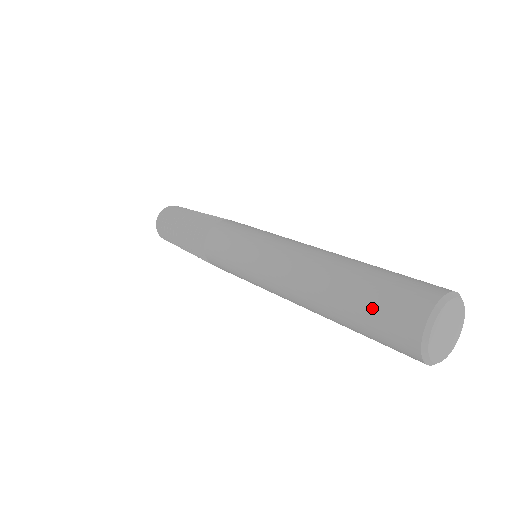
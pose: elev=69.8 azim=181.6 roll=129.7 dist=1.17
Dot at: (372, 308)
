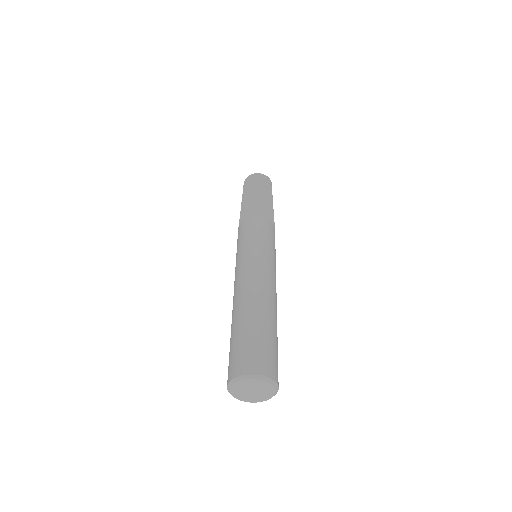
Dot at: (242, 342)
